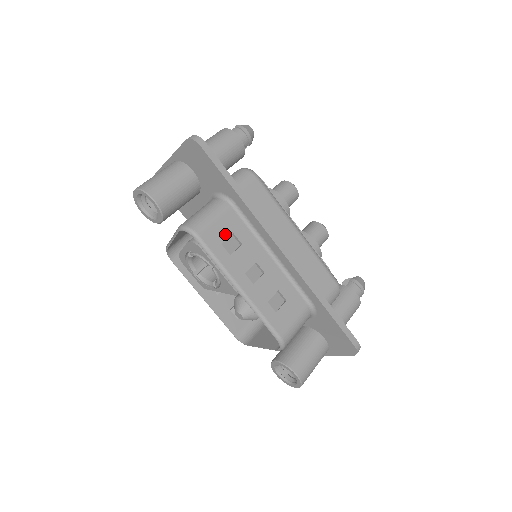
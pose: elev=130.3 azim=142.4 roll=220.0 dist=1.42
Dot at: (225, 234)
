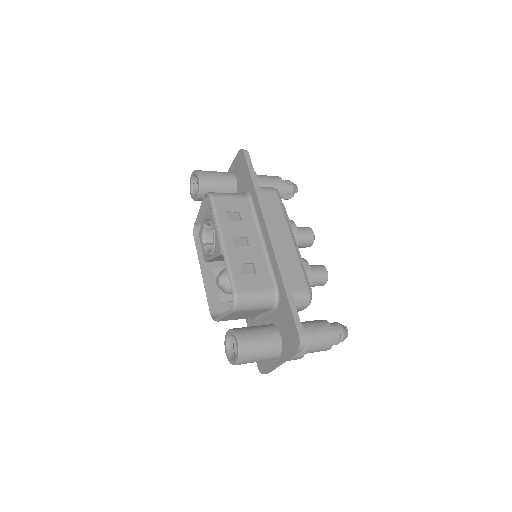
Dot at: (233, 208)
